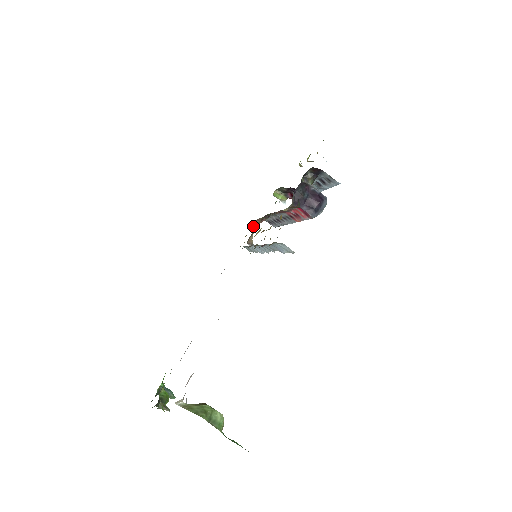
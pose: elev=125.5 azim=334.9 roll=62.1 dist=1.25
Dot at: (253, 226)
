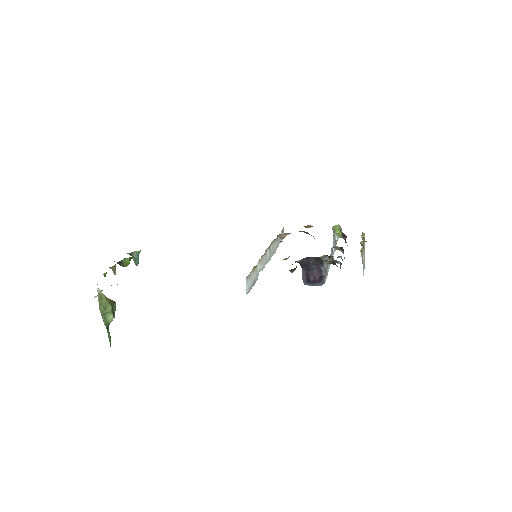
Dot at: (304, 226)
